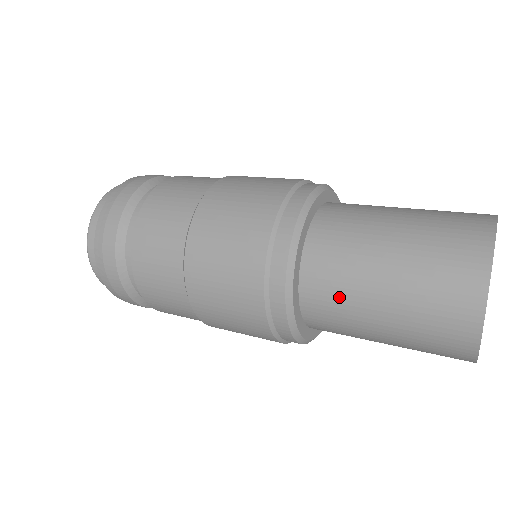
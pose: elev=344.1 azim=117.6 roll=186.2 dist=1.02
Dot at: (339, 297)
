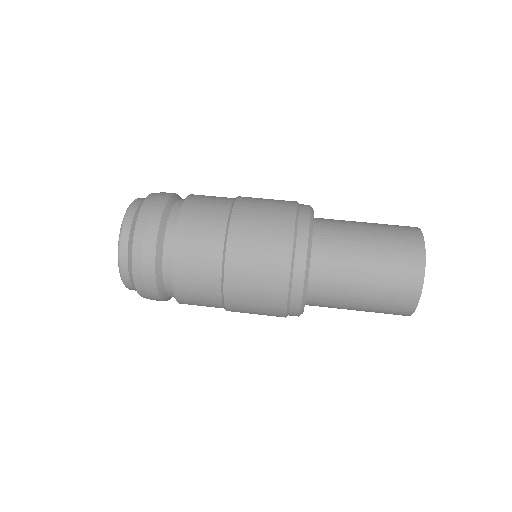
Dot at: (338, 265)
